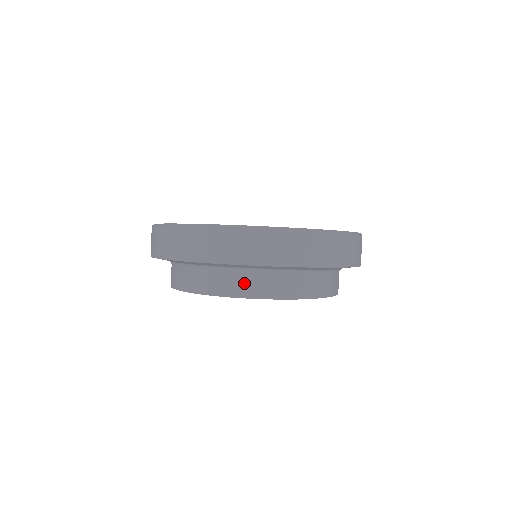
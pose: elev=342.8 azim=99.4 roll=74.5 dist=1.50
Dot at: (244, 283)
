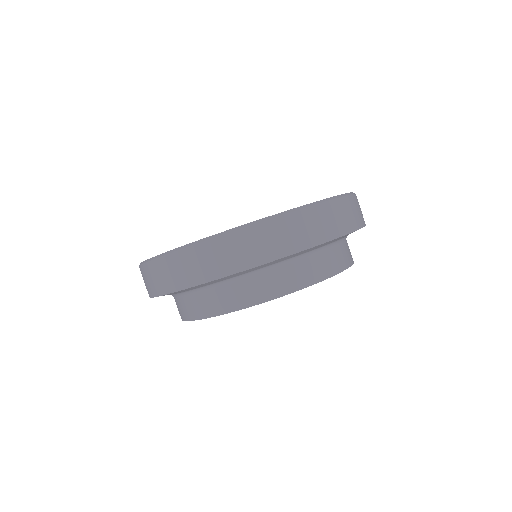
Dot at: (206, 302)
